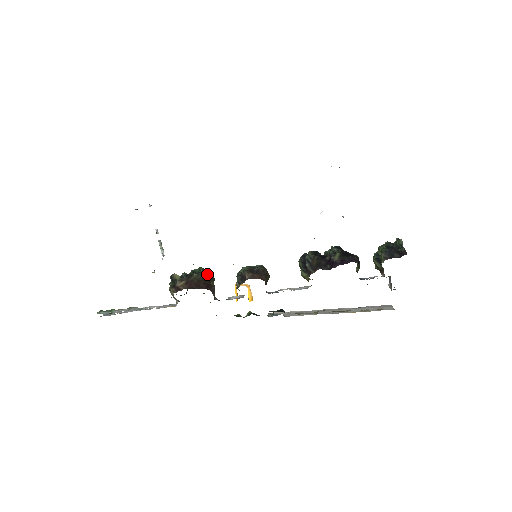
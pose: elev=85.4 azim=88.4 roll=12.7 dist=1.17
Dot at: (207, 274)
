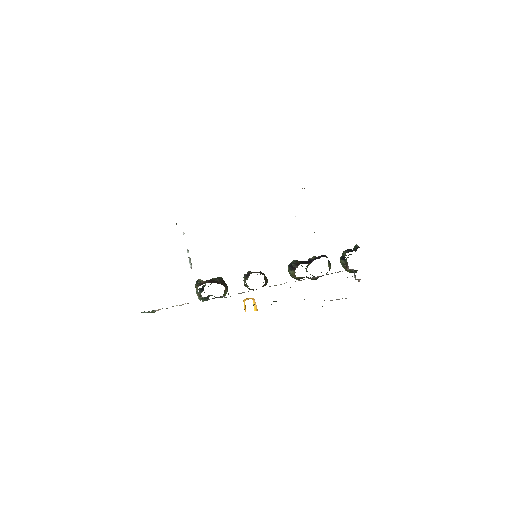
Dot at: (222, 280)
